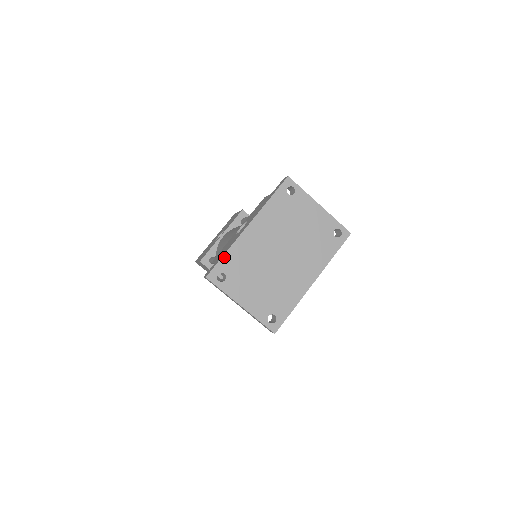
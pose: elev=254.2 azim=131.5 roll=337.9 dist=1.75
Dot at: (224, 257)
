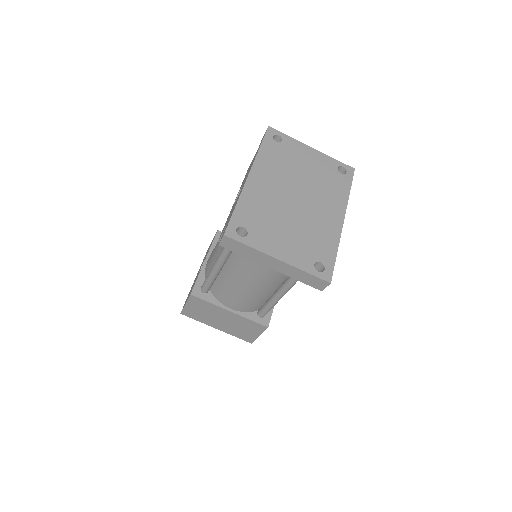
Dot at: (236, 210)
